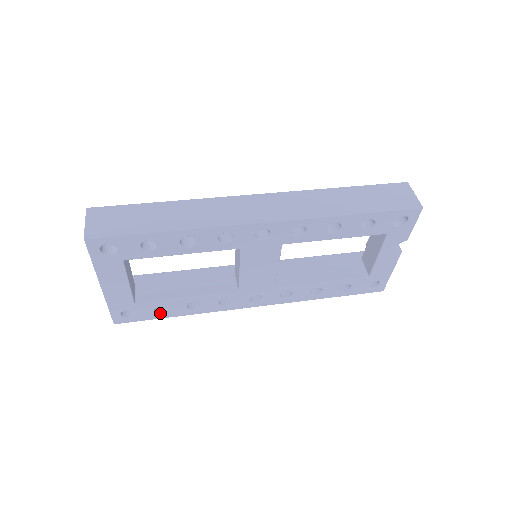
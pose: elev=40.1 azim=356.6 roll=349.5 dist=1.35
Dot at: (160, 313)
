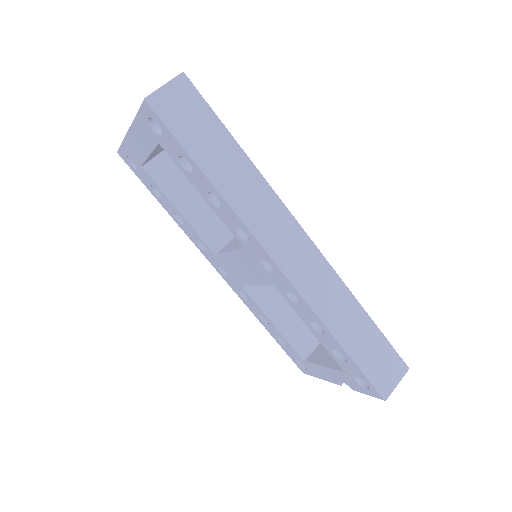
Dot at: (154, 190)
